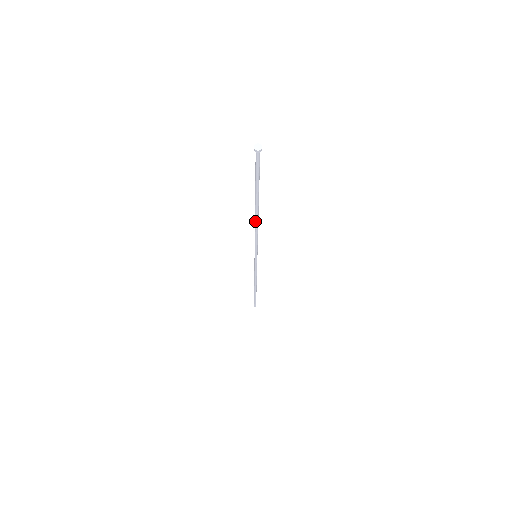
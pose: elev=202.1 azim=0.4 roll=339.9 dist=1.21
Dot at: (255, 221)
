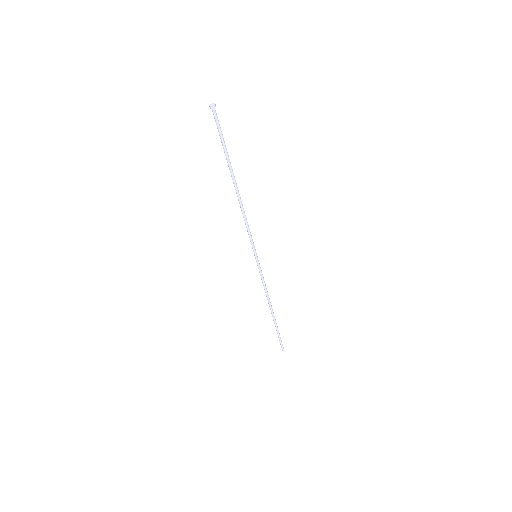
Dot at: (240, 201)
